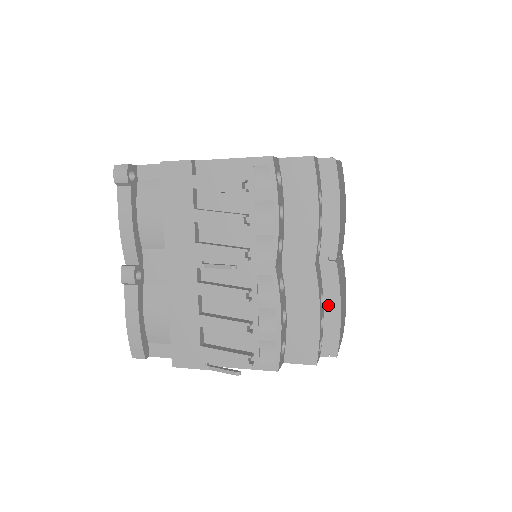
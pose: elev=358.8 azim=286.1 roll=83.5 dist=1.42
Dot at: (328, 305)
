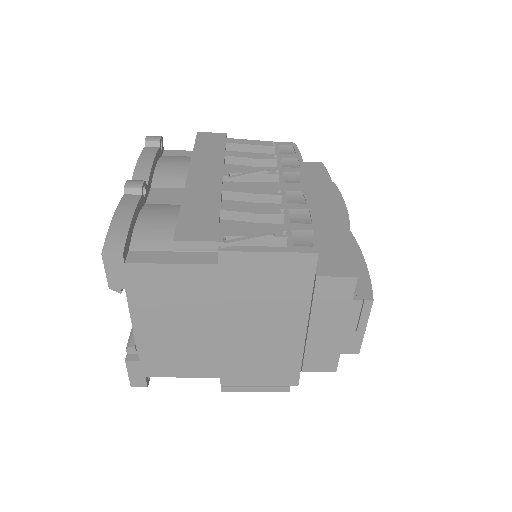
Dot at: occluded
